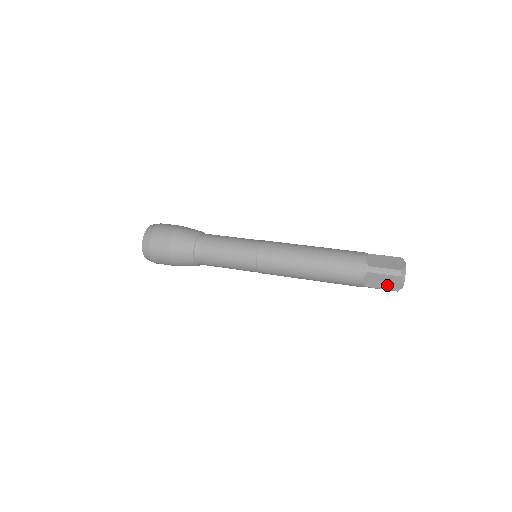
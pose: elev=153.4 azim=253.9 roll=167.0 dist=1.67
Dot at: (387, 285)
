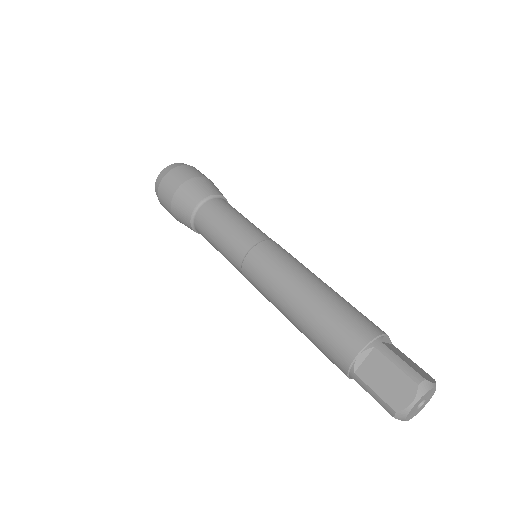
Dot at: (387, 389)
